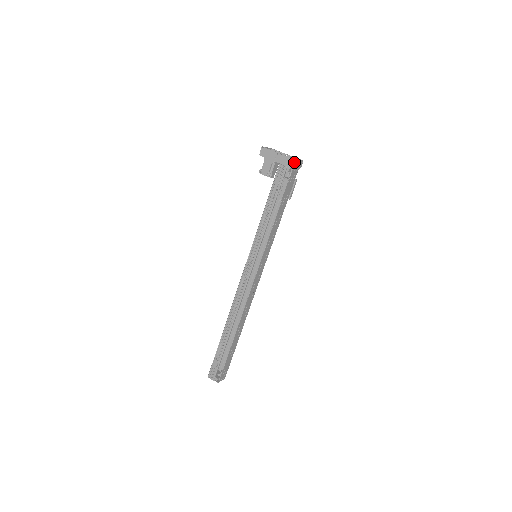
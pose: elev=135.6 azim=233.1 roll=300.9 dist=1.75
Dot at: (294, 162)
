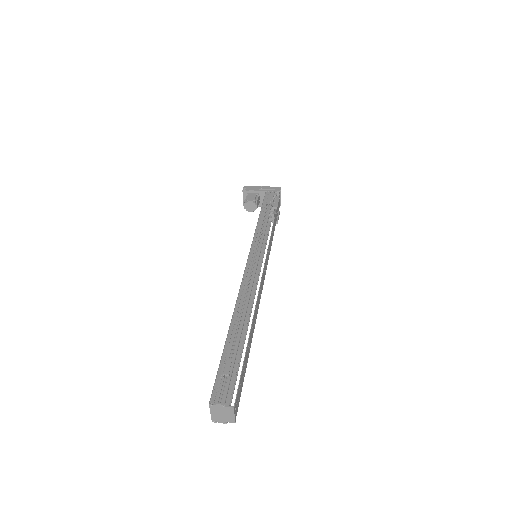
Dot at: (280, 189)
